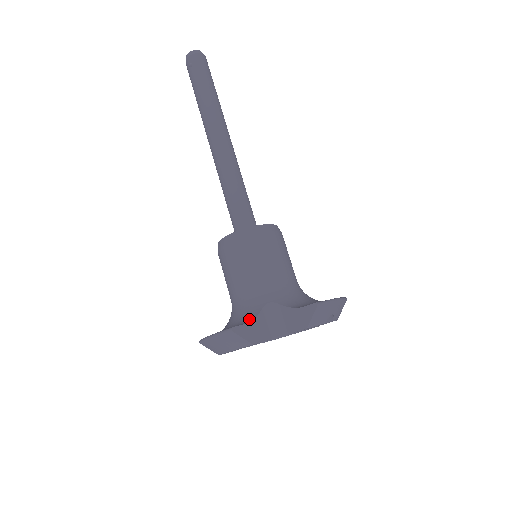
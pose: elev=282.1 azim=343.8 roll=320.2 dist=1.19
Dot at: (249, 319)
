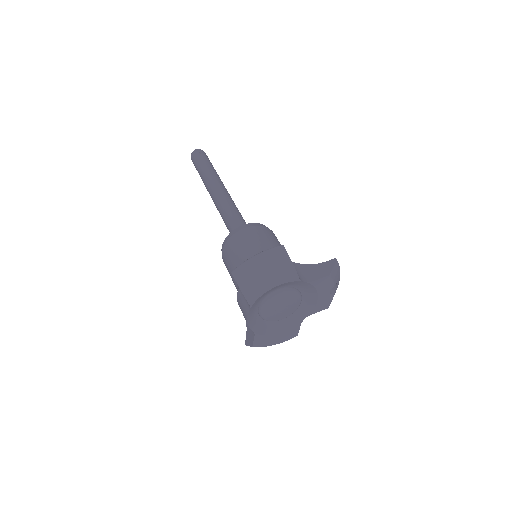
Dot at: occluded
